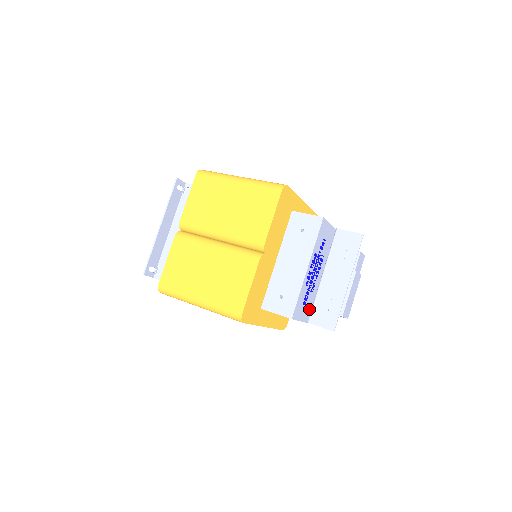
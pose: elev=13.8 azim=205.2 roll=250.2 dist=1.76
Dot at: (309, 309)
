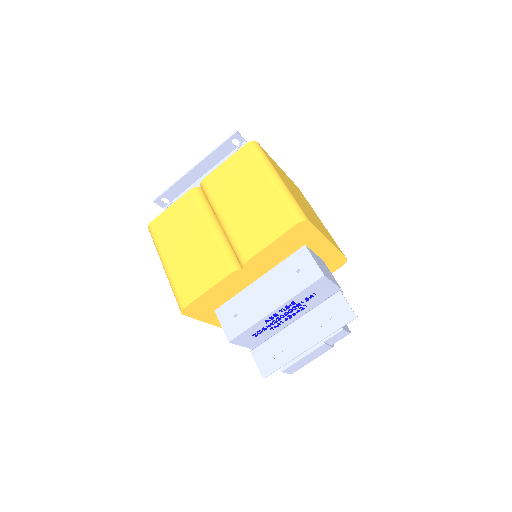
Dot at: (262, 340)
